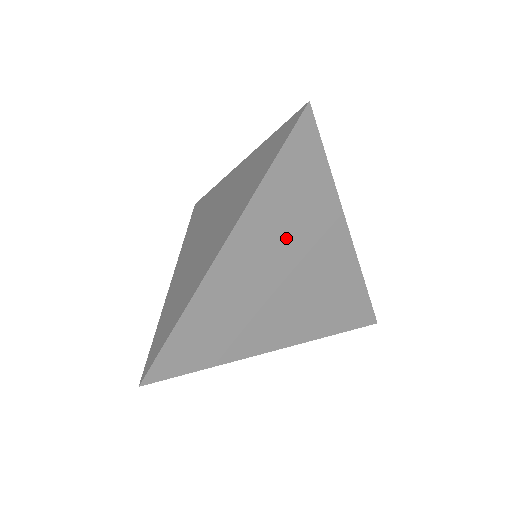
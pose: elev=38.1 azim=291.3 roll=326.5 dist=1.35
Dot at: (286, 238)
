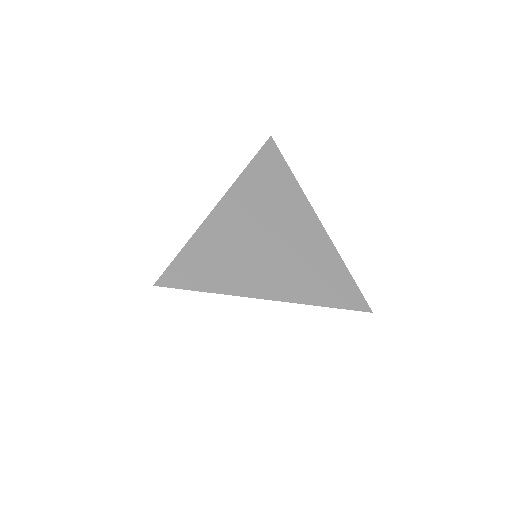
Dot at: (268, 208)
